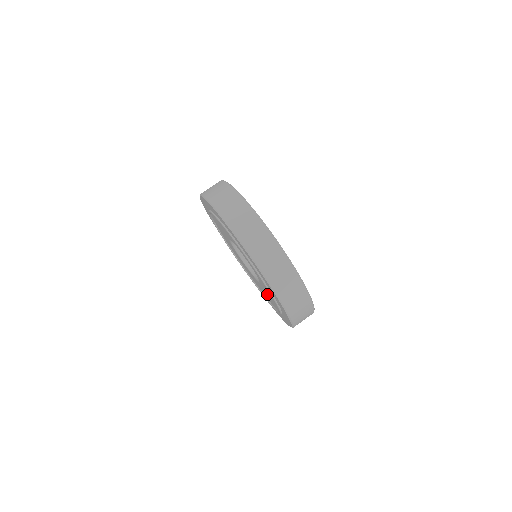
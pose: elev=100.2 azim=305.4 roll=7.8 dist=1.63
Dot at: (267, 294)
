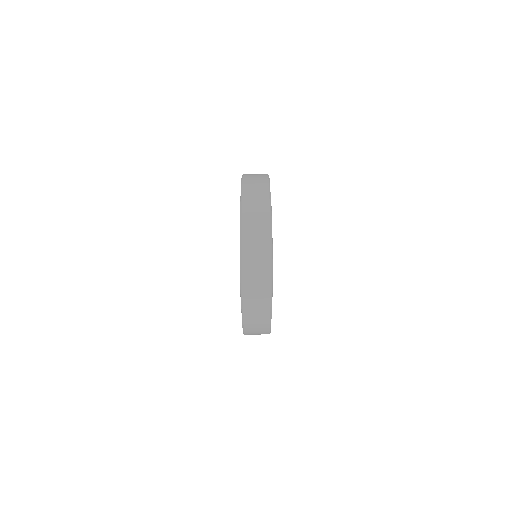
Dot at: occluded
